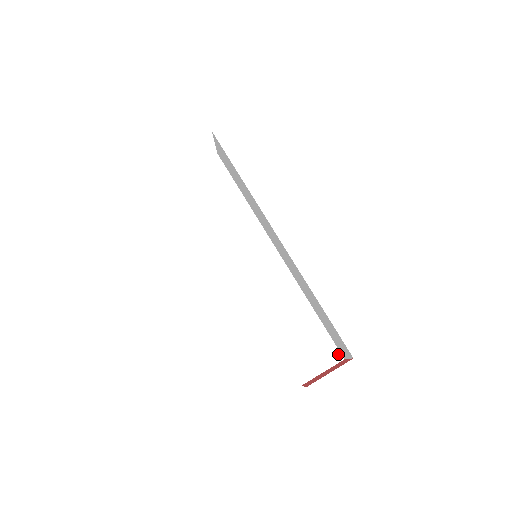
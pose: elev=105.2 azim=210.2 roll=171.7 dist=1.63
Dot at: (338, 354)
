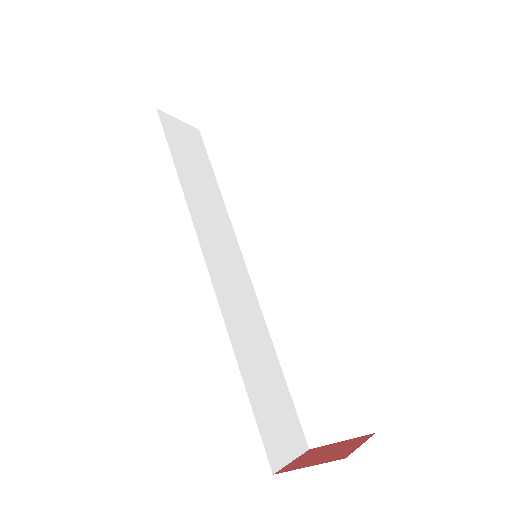
Dot at: (367, 421)
